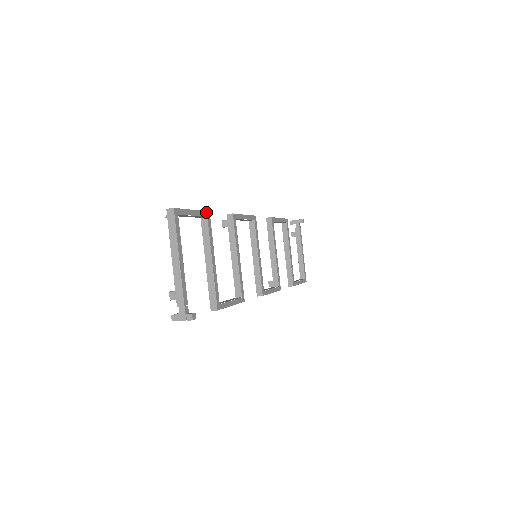
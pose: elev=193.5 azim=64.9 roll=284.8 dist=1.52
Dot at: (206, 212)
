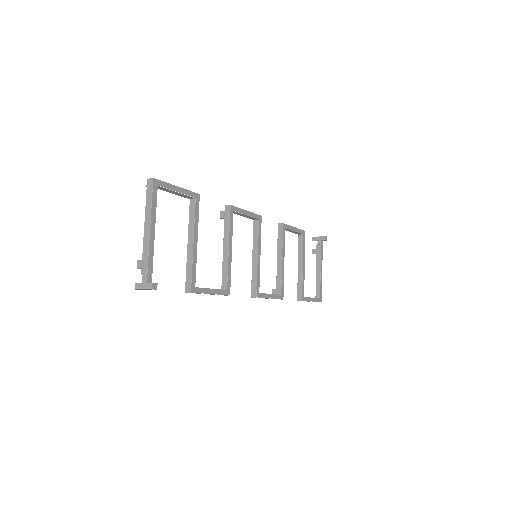
Dot at: (195, 193)
